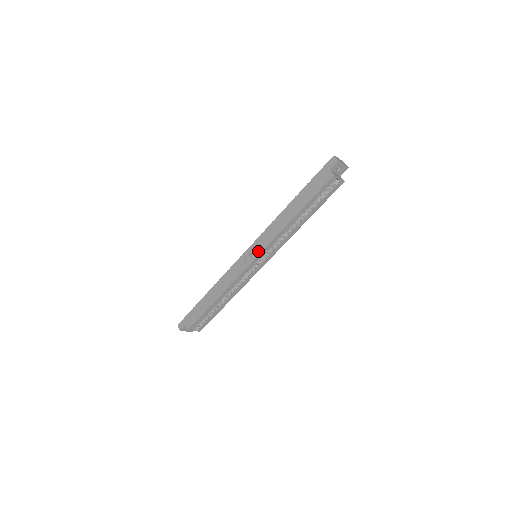
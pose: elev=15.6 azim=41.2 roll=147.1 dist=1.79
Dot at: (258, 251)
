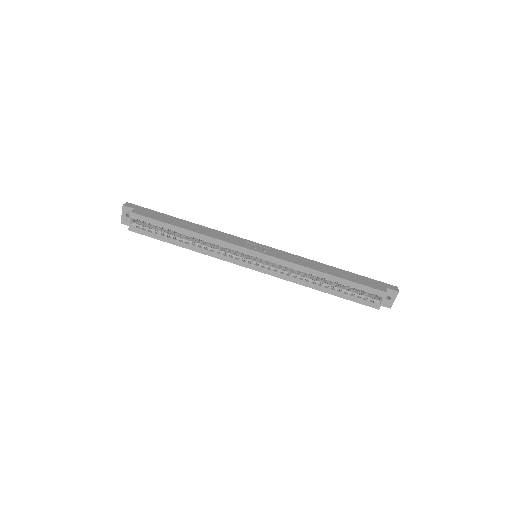
Dot at: (269, 253)
